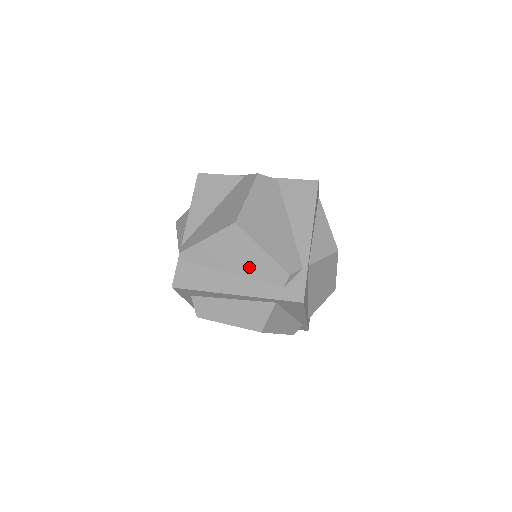
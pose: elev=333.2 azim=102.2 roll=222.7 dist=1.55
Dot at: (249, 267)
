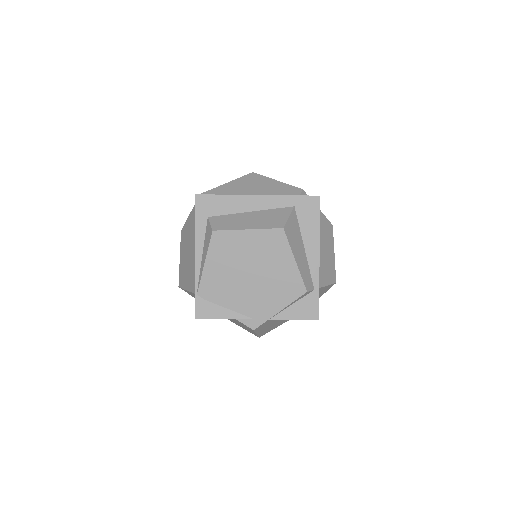
Dot at: (266, 191)
